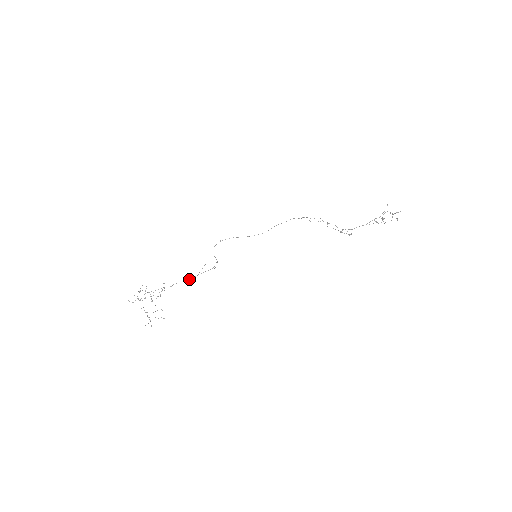
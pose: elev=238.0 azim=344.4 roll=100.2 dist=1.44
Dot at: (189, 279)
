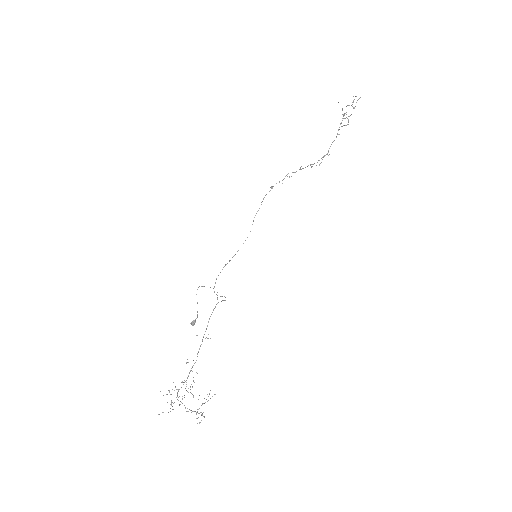
Dot at: occluded
